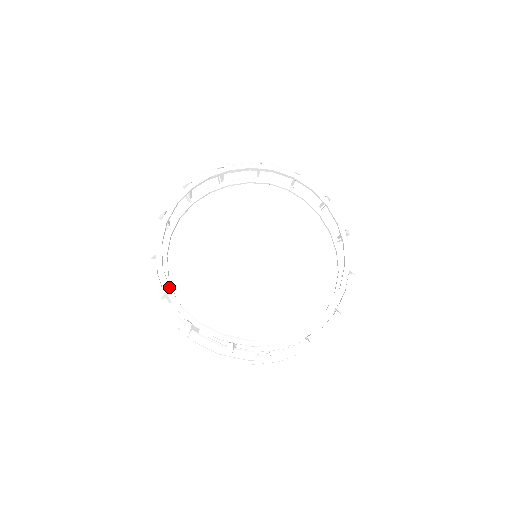
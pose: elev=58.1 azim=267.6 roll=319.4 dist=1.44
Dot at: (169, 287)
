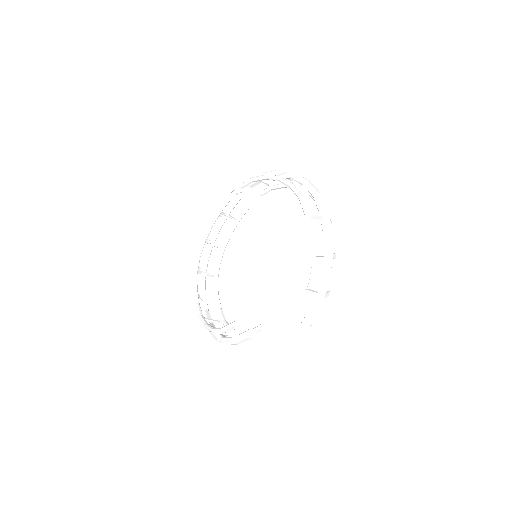
Dot at: (220, 315)
